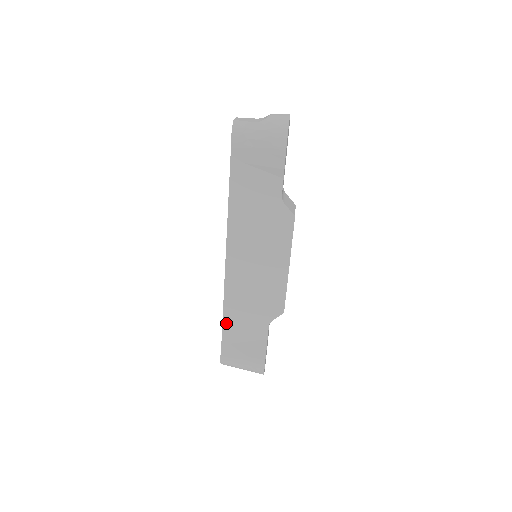
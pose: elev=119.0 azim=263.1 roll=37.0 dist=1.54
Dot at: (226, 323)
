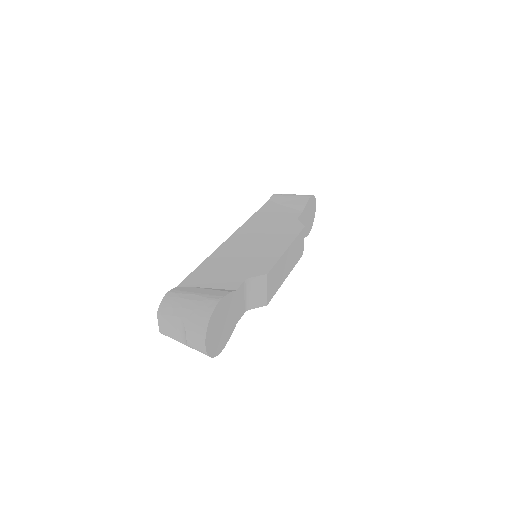
Dot at: (198, 271)
